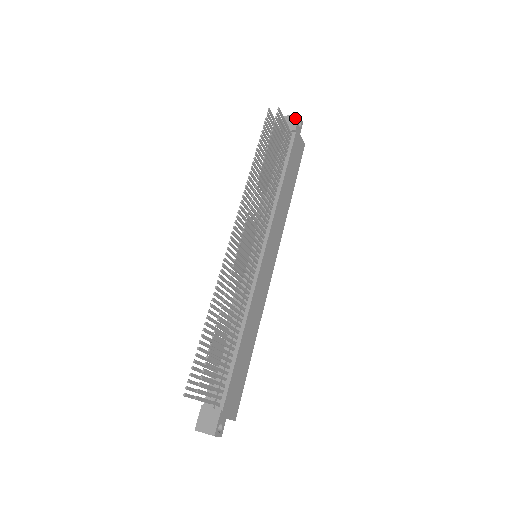
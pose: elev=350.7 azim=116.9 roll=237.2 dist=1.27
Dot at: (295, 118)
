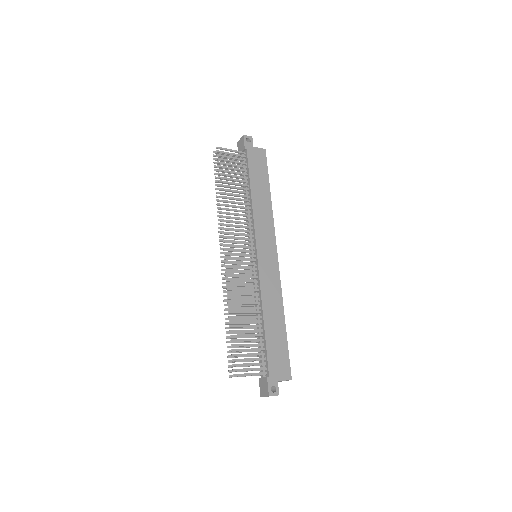
Dot at: (242, 139)
